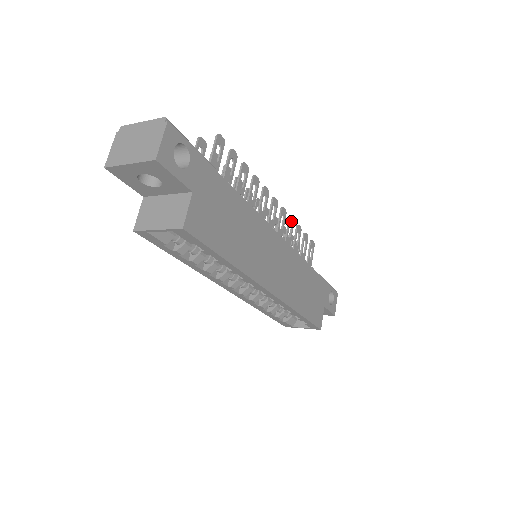
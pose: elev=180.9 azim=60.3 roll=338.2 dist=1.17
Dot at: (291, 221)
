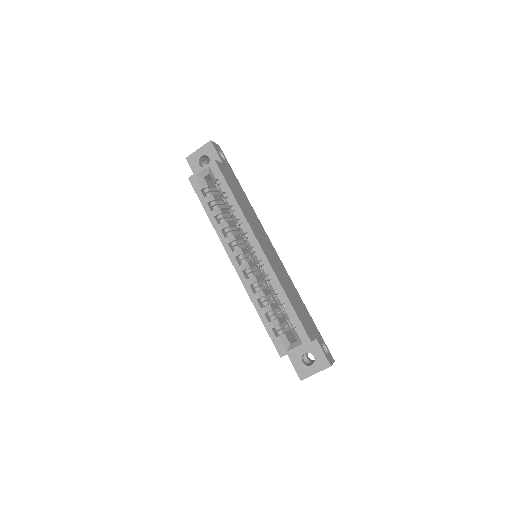
Dot at: occluded
